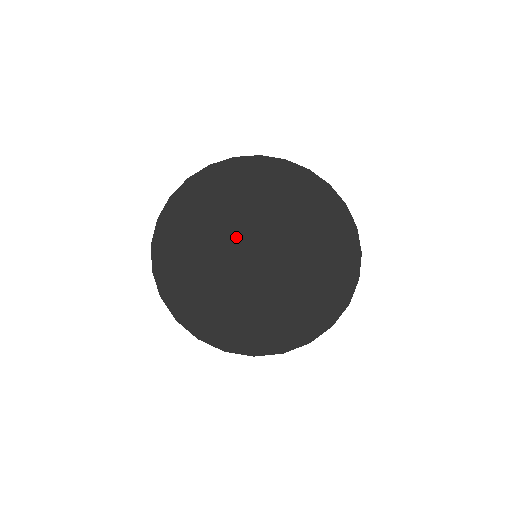
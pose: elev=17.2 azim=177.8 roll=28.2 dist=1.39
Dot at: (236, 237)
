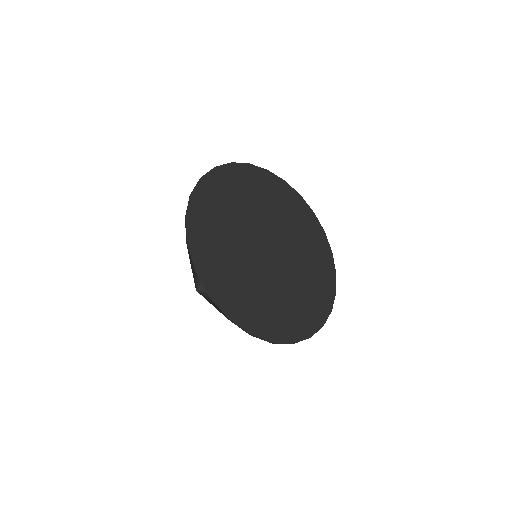
Dot at: (265, 228)
